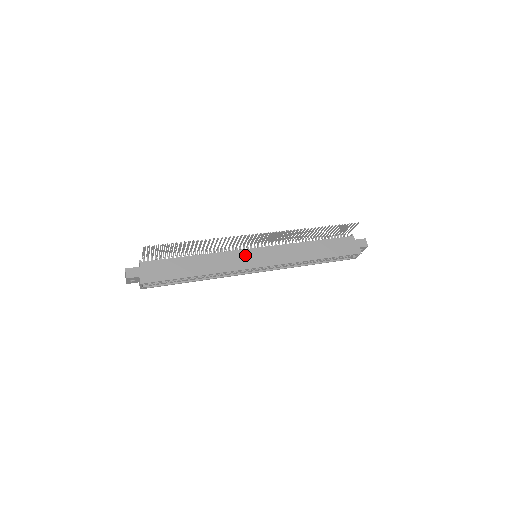
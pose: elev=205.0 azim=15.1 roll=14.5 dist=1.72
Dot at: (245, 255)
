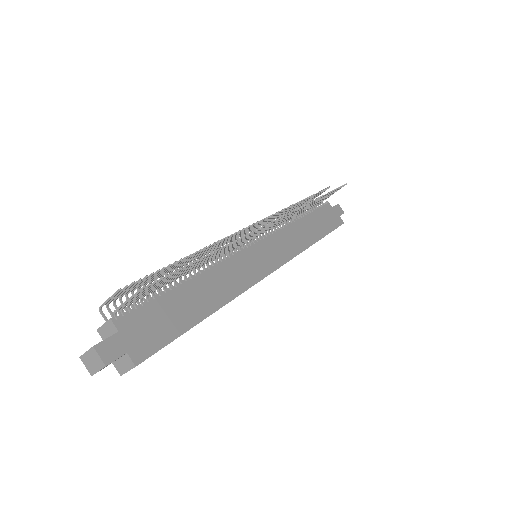
Dot at: (250, 258)
